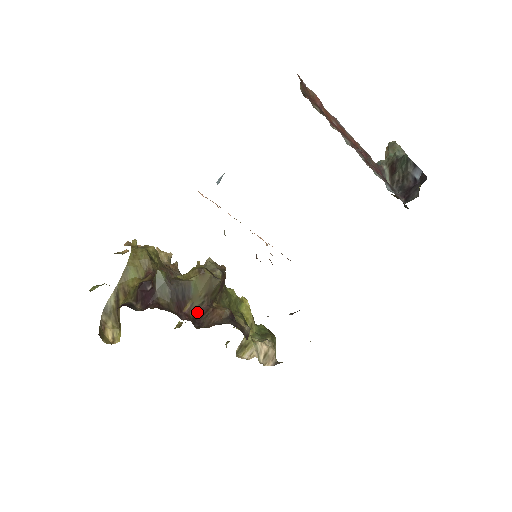
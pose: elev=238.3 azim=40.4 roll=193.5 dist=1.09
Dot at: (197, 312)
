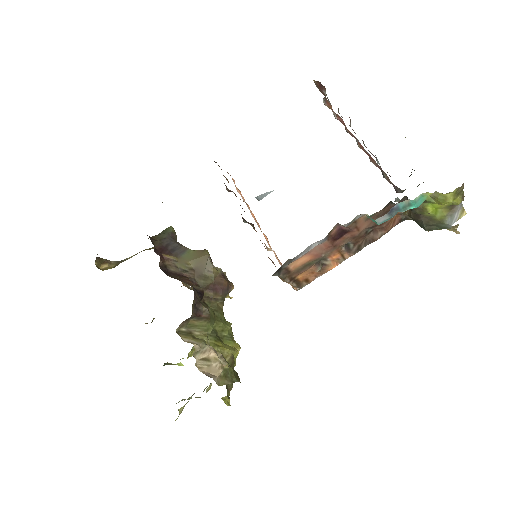
Dot at: (174, 270)
